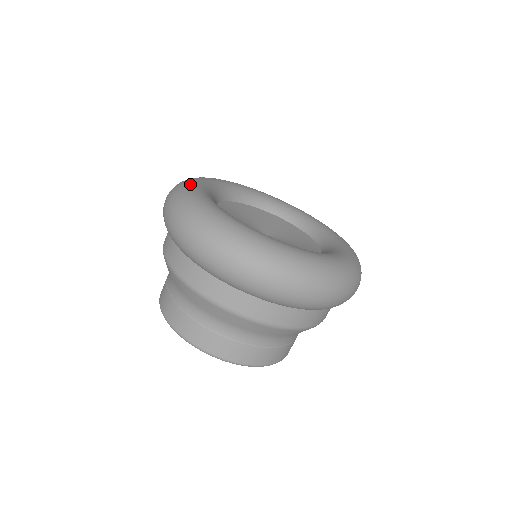
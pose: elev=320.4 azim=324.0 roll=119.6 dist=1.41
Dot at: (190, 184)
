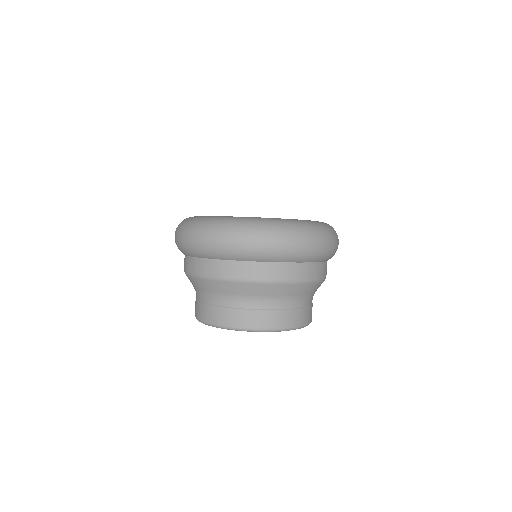
Dot at: (210, 217)
